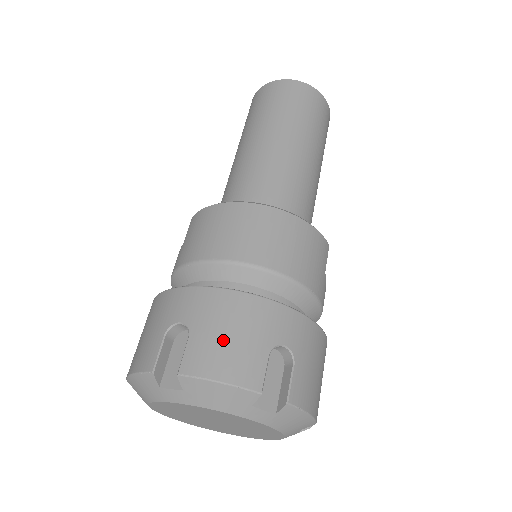
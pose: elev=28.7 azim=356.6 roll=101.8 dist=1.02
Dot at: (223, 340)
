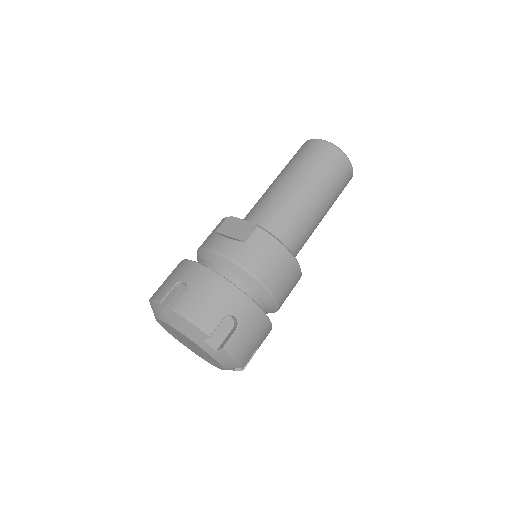
Dot at: (249, 340)
